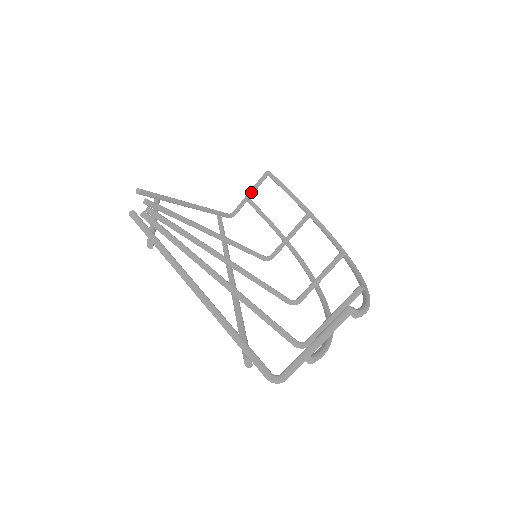
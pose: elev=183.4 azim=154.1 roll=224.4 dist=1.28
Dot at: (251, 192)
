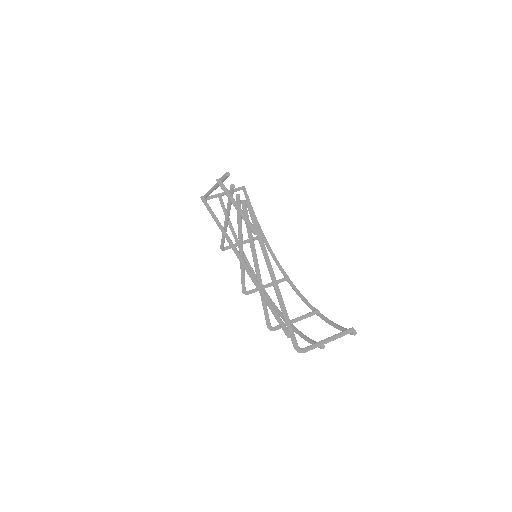
Dot at: occluded
